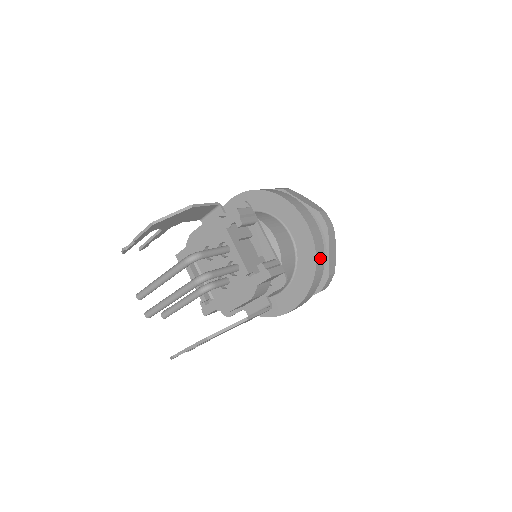
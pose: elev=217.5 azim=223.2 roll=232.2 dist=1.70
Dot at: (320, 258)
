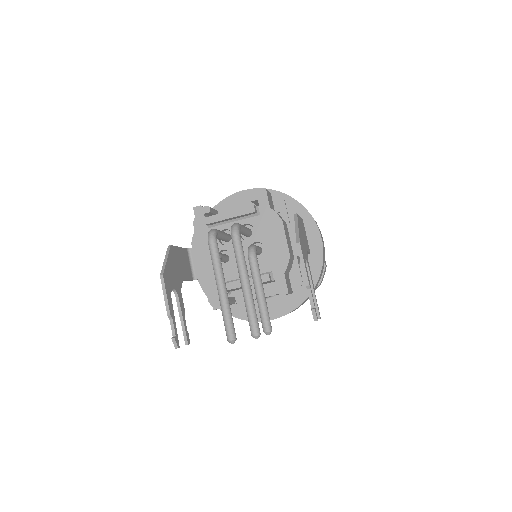
Dot at: occluded
